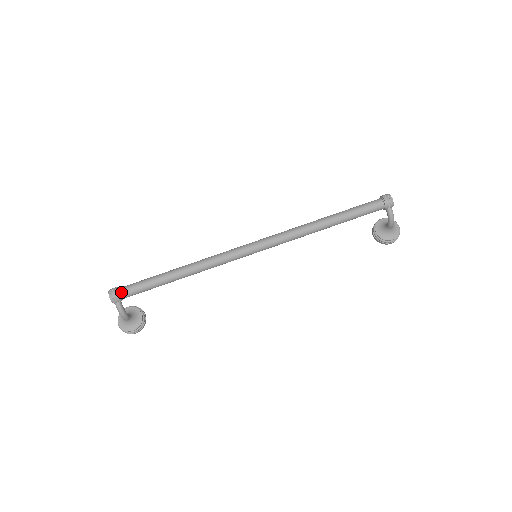
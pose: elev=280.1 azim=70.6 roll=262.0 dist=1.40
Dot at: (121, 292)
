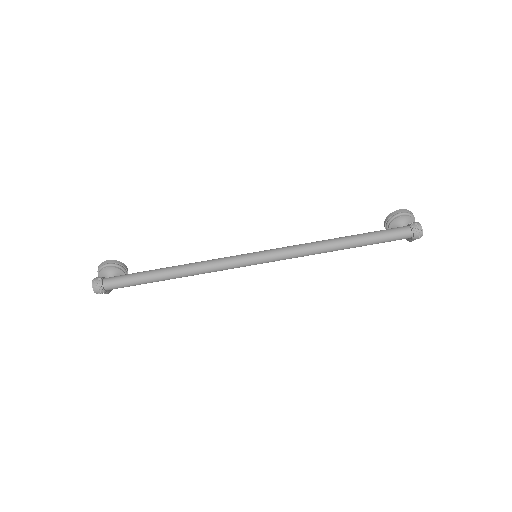
Dot at: (107, 289)
